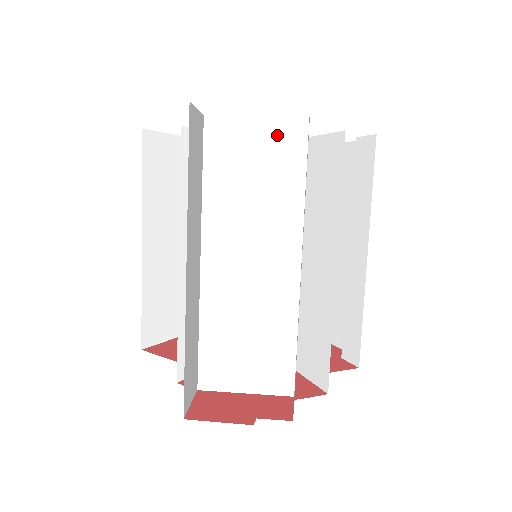
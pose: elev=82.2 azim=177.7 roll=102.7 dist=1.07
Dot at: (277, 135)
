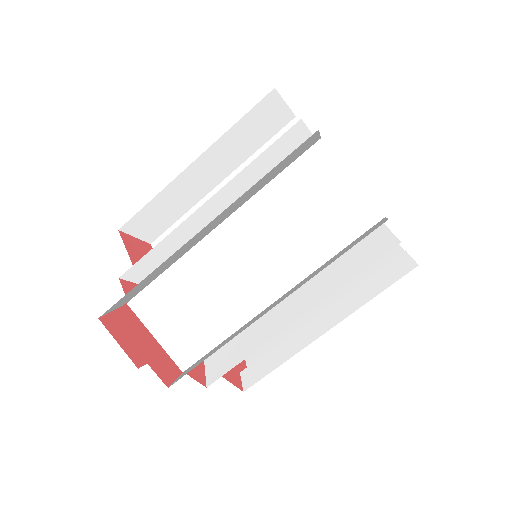
Dot at: (353, 205)
